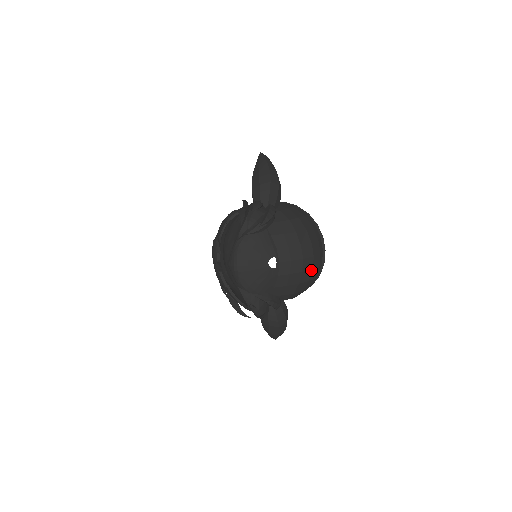
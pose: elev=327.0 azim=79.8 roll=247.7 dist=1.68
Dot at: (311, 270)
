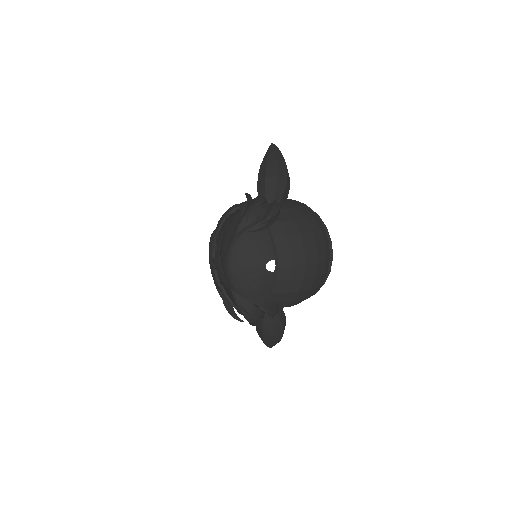
Dot at: (314, 278)
